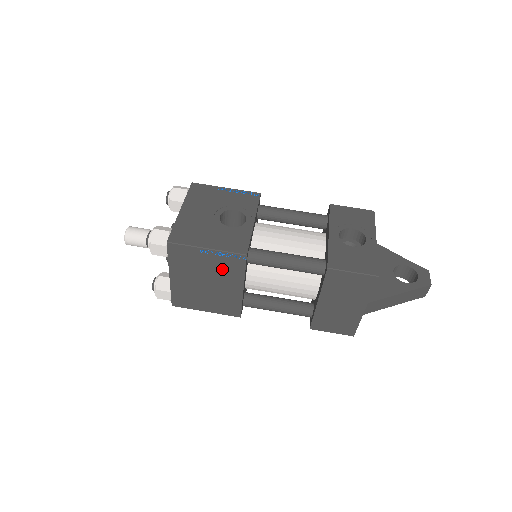
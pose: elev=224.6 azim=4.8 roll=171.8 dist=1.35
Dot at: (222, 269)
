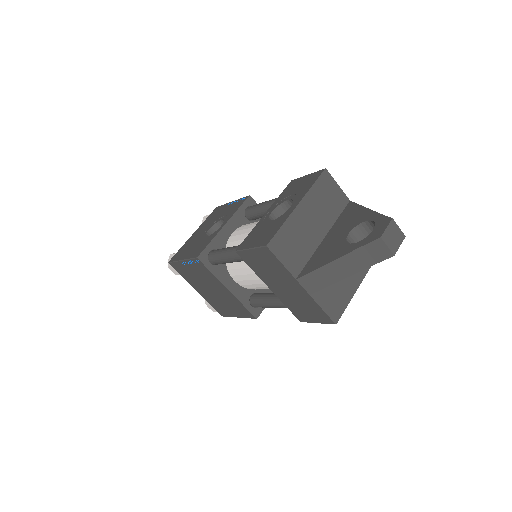
Dot at: (203, 275)
